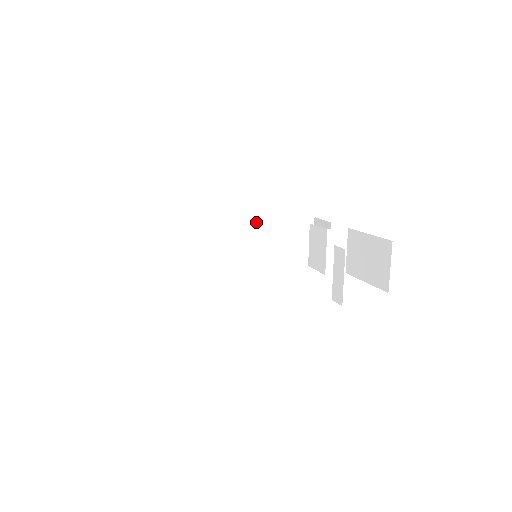
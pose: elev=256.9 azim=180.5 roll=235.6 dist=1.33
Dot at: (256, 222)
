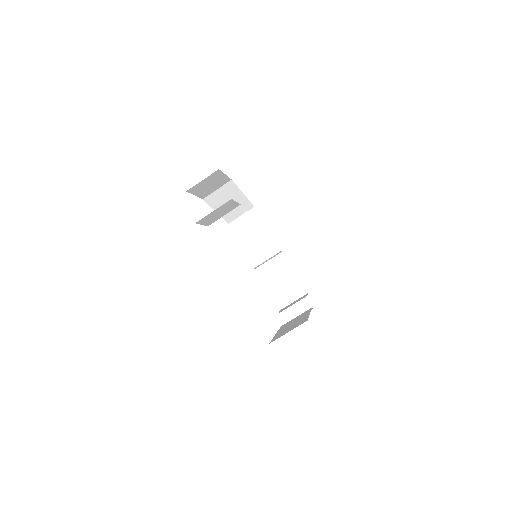
Dot at: (232, 188)
